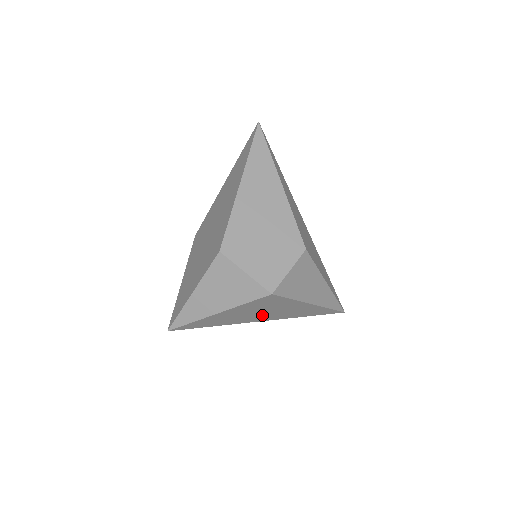
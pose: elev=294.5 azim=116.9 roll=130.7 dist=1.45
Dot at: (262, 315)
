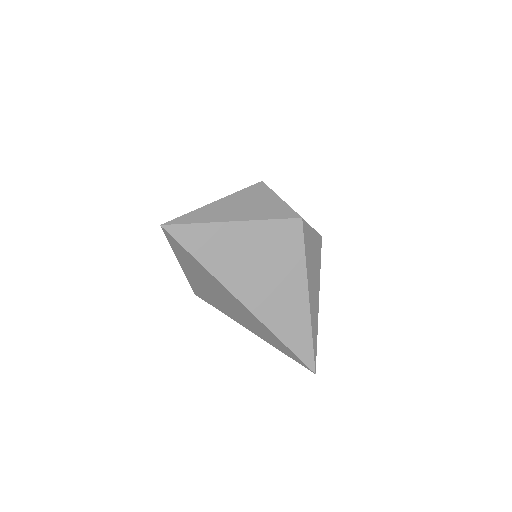
Dot at: (256, 281)
